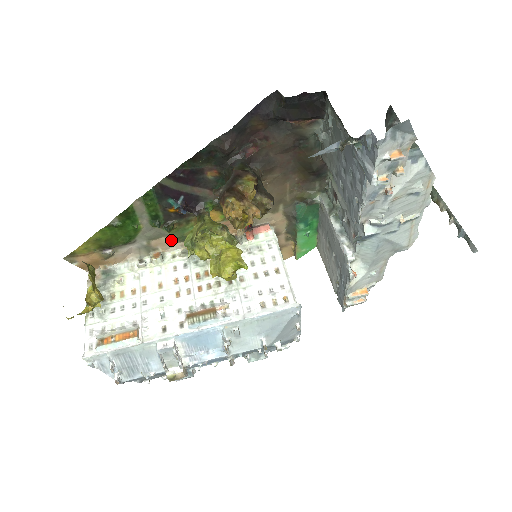
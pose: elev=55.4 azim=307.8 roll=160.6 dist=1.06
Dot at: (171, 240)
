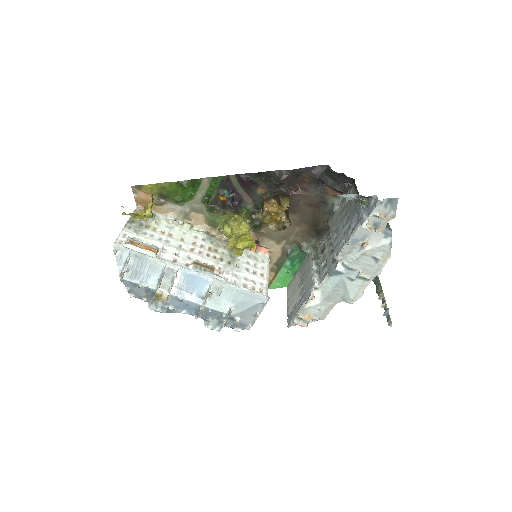
Dot at: (204, 219)
